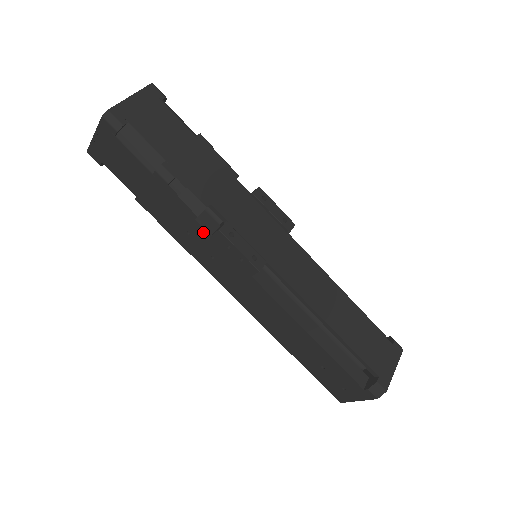
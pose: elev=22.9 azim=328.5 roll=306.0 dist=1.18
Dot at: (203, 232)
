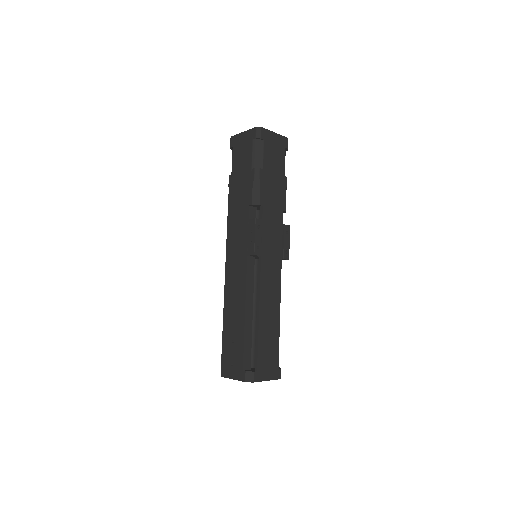
Dot at: (246, 215)
